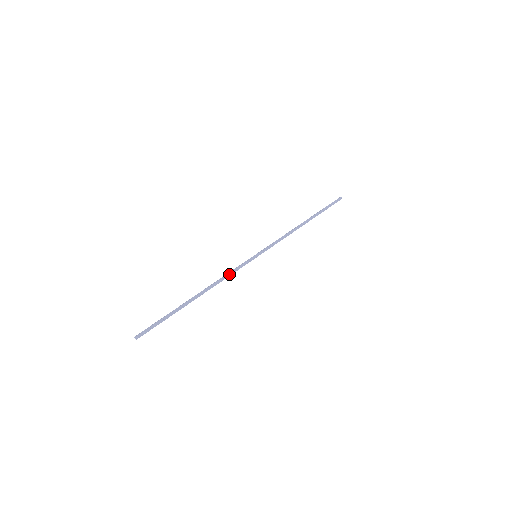
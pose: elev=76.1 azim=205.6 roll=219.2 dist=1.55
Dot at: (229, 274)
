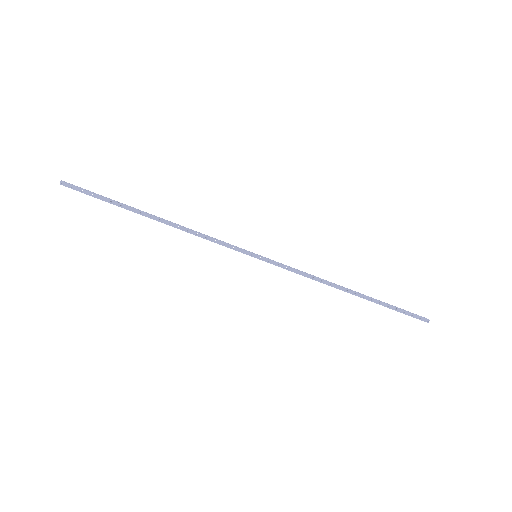
Dot at: (208, 237)
